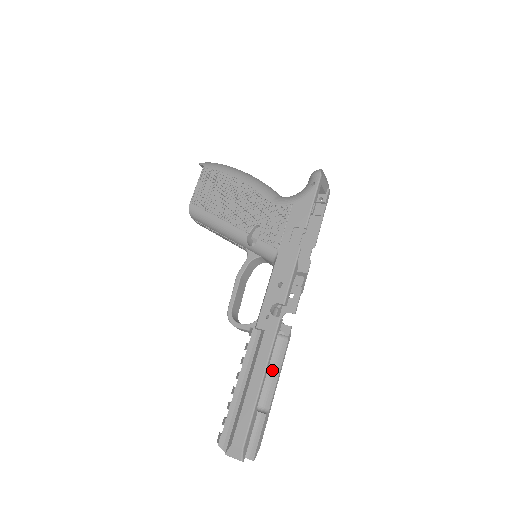
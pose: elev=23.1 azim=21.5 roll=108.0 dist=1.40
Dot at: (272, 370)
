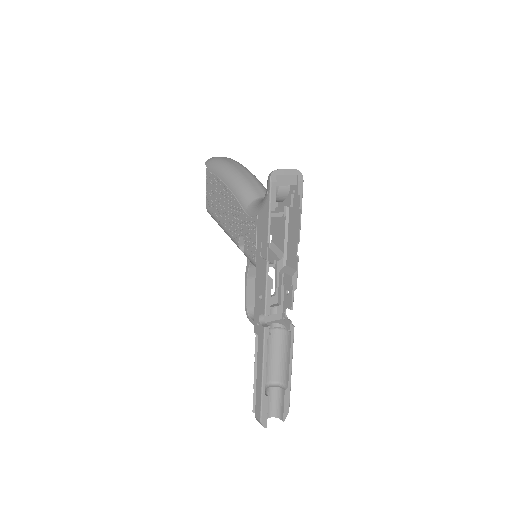
Dot at: (285, 355)
